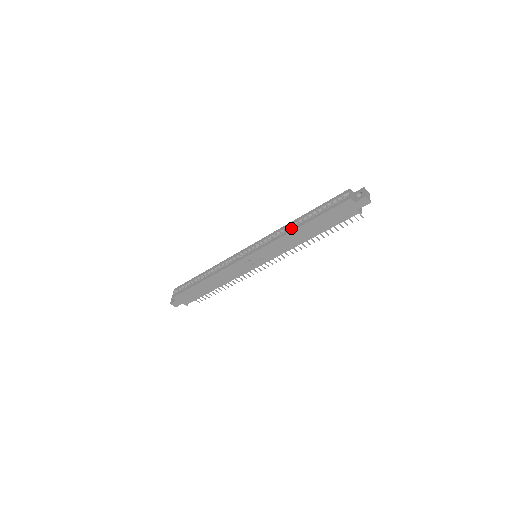
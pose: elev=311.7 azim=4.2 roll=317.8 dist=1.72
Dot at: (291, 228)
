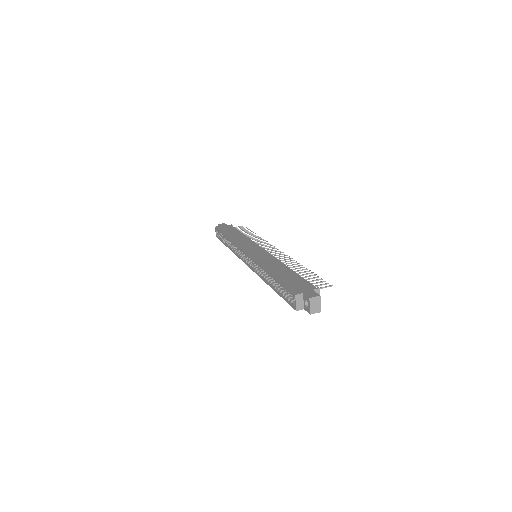
Dot at: (265, 279)
